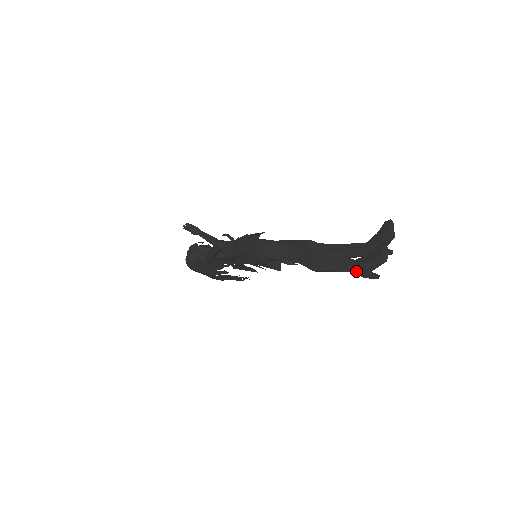
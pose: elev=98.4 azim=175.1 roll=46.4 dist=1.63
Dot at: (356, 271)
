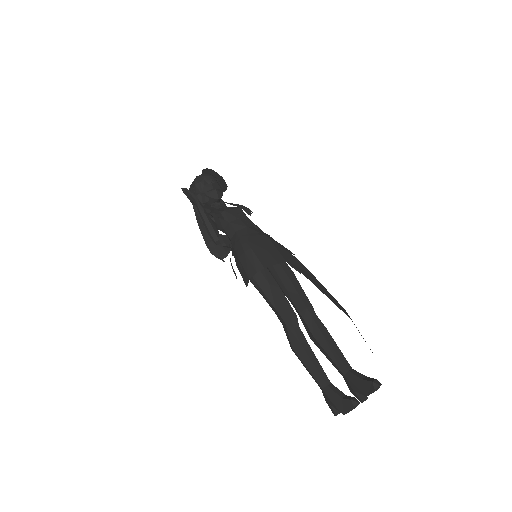
Dot at: (323, 393)
